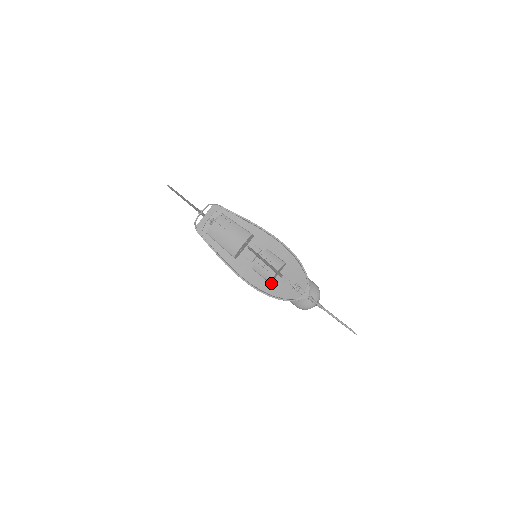
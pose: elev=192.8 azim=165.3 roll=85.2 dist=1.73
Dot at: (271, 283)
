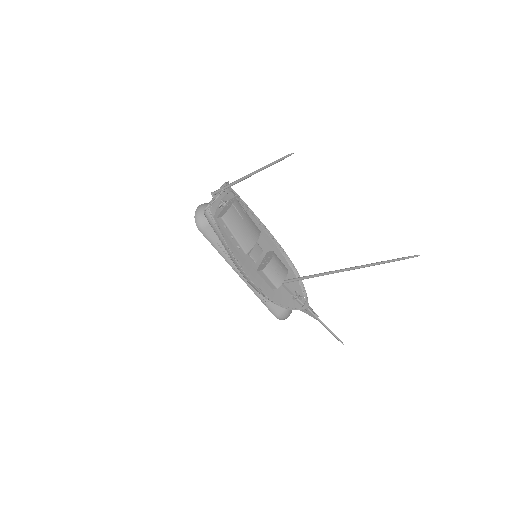
Dot at: (273, 289)
